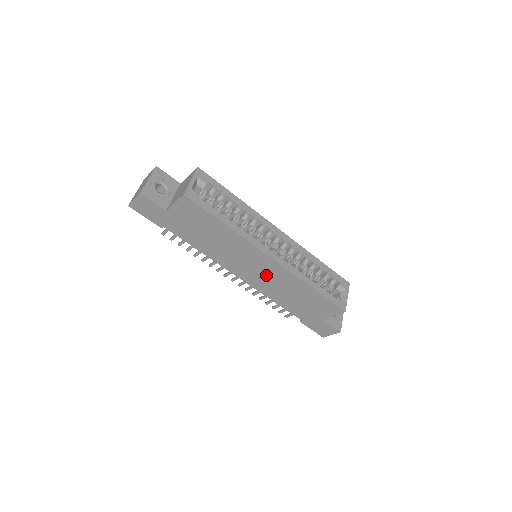
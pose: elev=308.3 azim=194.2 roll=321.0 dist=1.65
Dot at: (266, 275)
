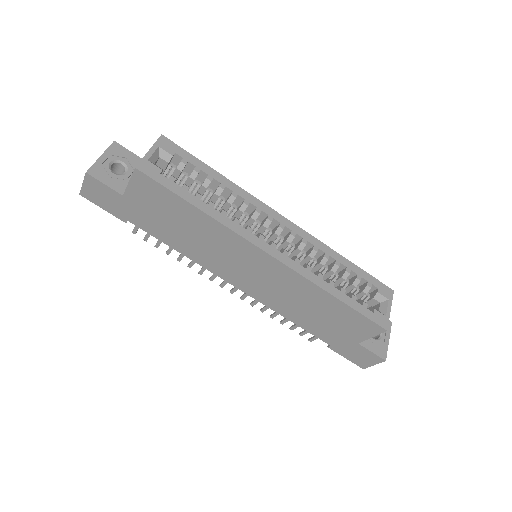
Dot at: (268, 281)
